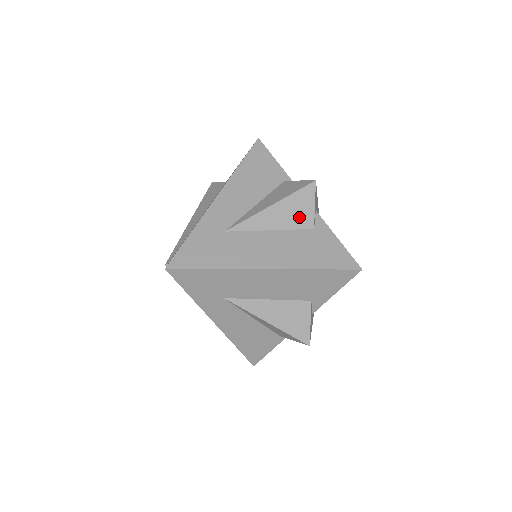
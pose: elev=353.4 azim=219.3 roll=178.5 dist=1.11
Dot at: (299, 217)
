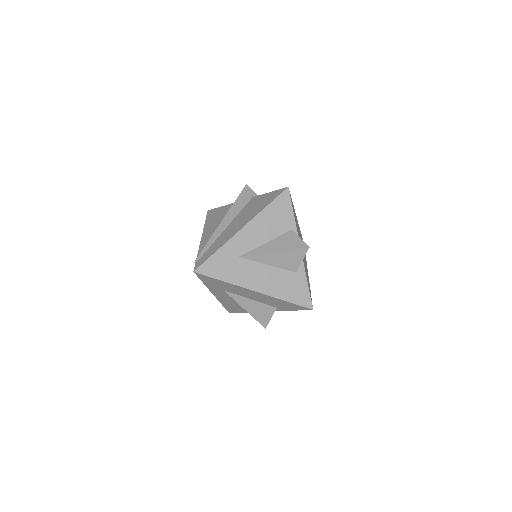
Dot at: (289, 263)
